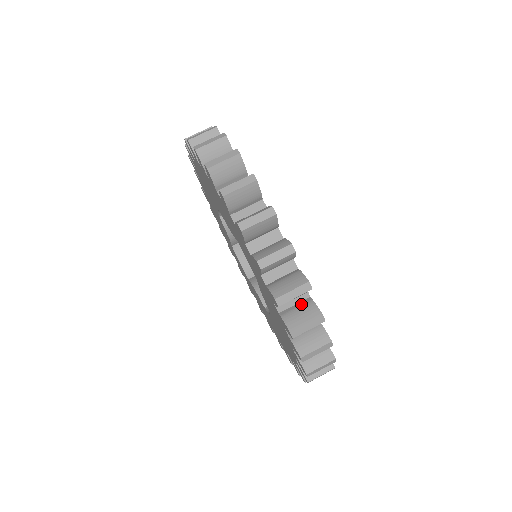
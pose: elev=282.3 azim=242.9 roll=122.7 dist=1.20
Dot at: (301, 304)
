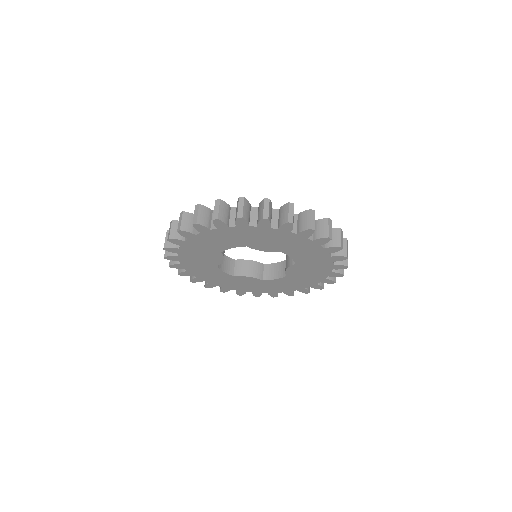
Dot at: occluded
